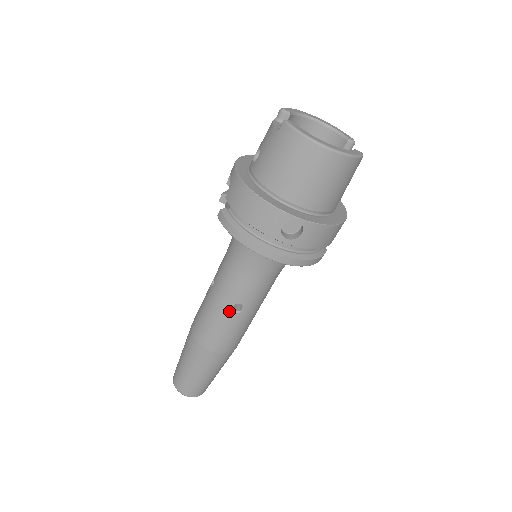
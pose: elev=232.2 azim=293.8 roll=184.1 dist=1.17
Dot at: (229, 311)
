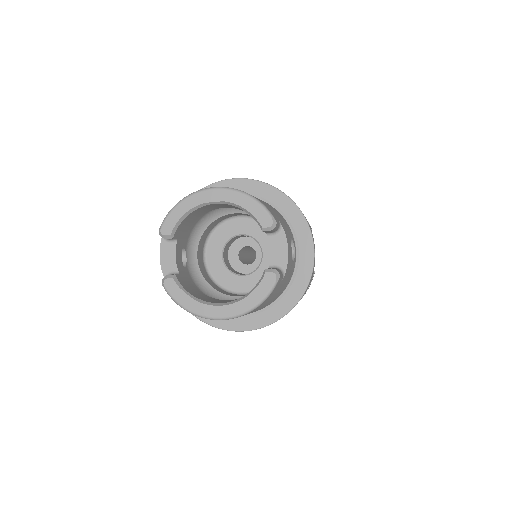
Dot at: occluded
